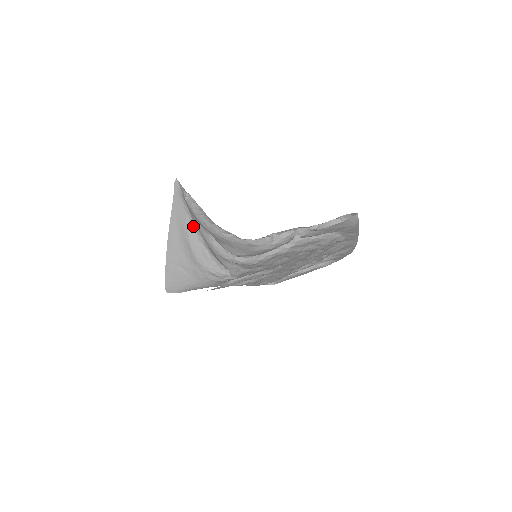
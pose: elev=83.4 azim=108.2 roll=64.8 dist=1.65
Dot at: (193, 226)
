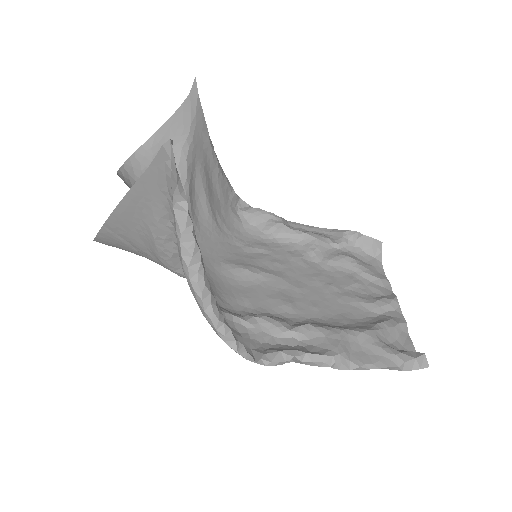
Dot at: (172, 224)
